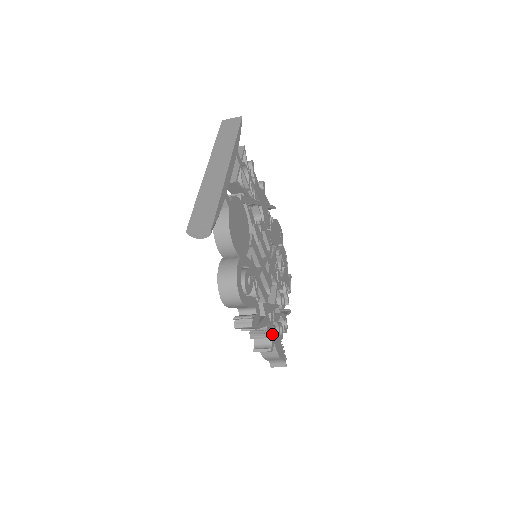
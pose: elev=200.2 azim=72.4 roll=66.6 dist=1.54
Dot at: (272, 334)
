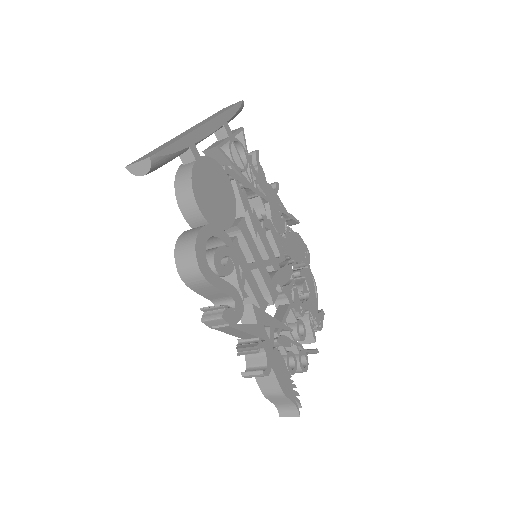
Dot at: (270, 355)
